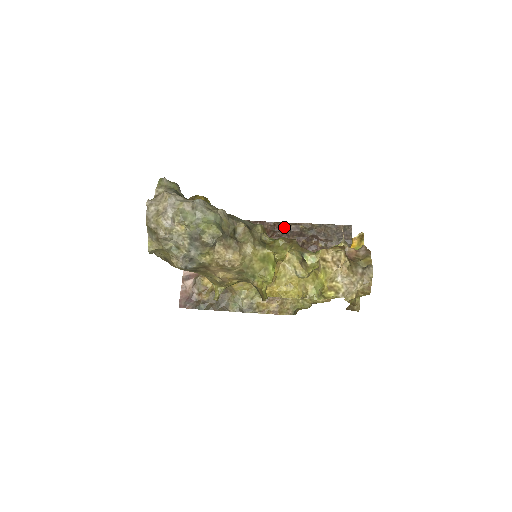
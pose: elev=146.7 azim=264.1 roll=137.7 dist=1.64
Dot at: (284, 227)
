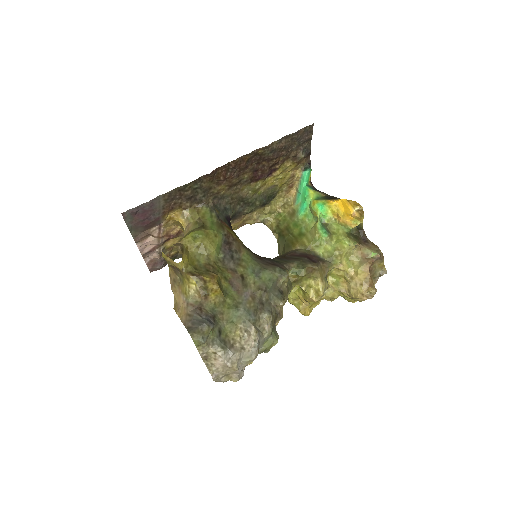
Dot at: (241, 162)
